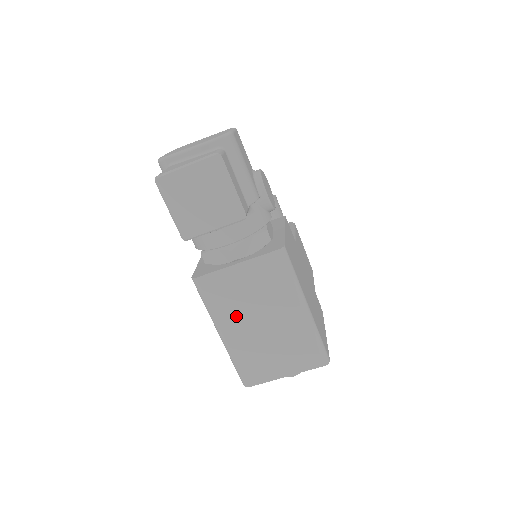
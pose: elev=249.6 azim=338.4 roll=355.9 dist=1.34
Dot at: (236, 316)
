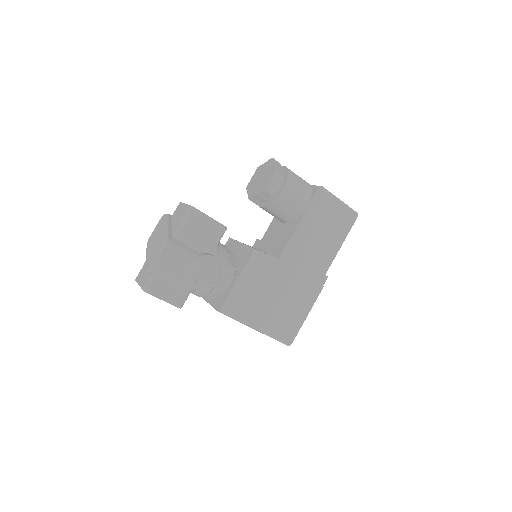
Dot at: occluded
